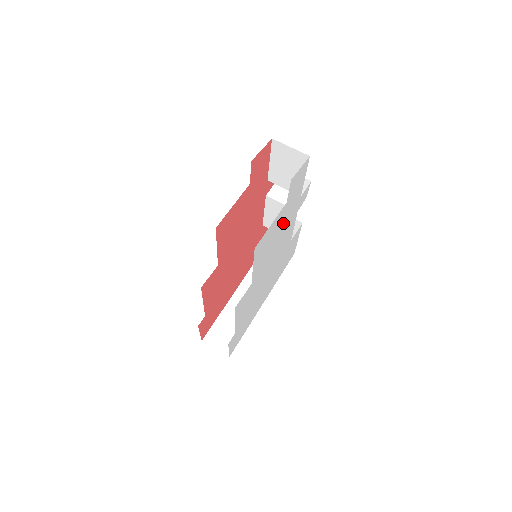
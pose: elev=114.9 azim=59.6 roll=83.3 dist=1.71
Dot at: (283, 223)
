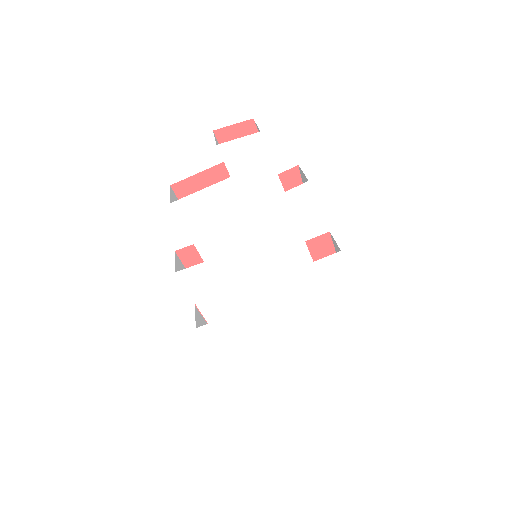
Dot at: (249, 210)
